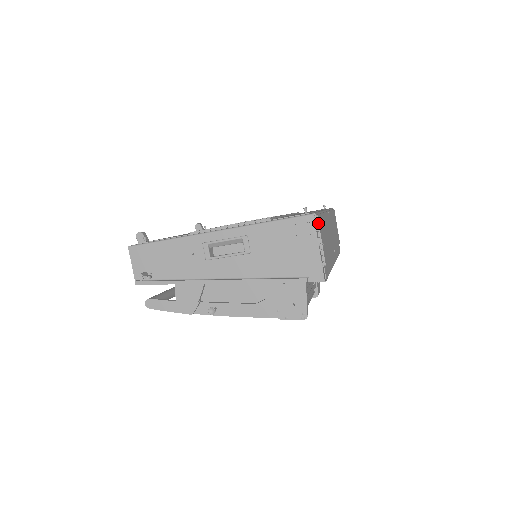
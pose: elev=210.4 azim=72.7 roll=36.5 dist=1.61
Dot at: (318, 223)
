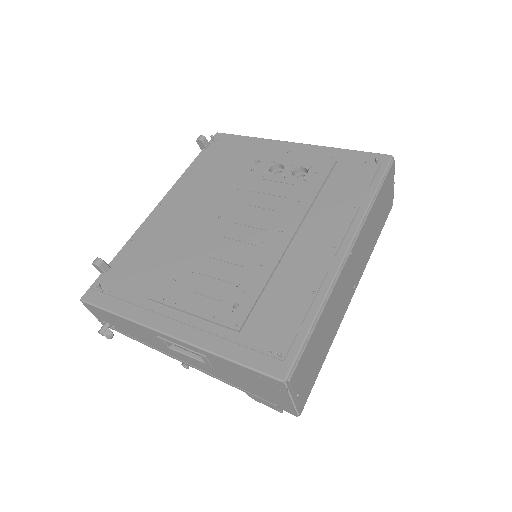
Dot at: (291, 386)
